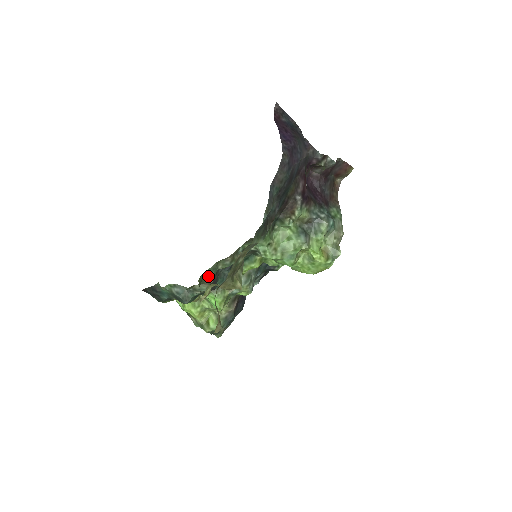
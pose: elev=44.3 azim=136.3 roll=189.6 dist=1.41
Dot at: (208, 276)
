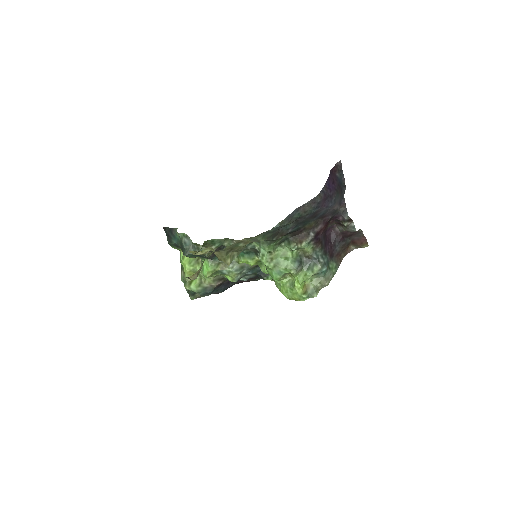
Dot at: (213, 244)
